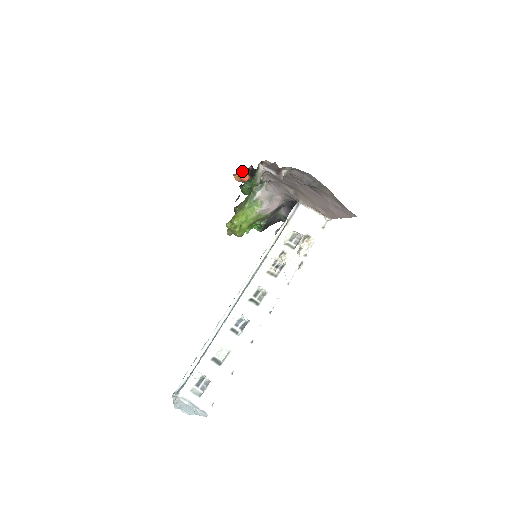
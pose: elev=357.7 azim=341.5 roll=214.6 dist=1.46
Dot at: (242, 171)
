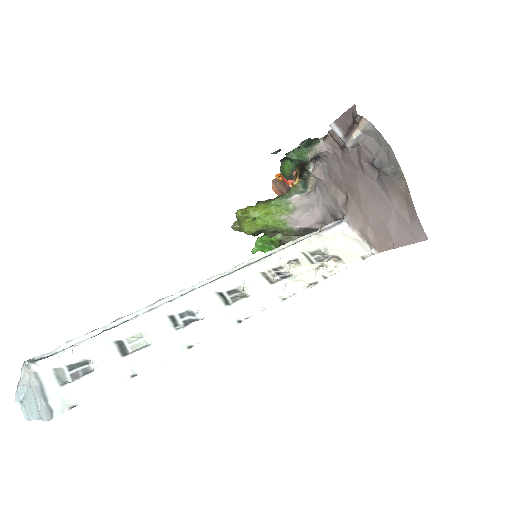
Dot at: occluded
